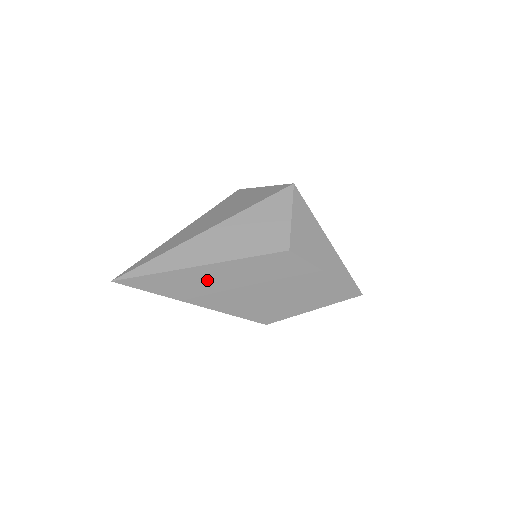
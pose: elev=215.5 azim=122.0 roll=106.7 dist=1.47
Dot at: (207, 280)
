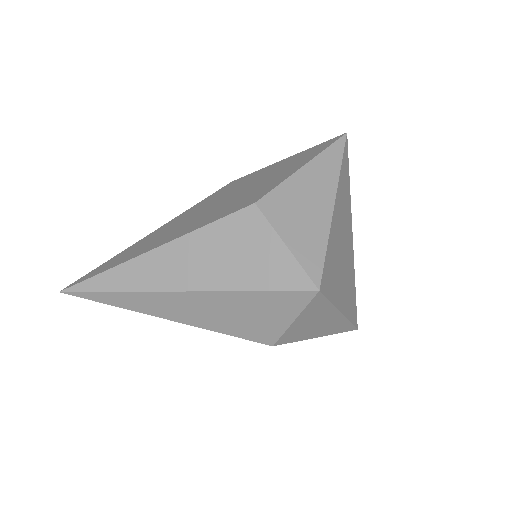
Dot at: occluded
